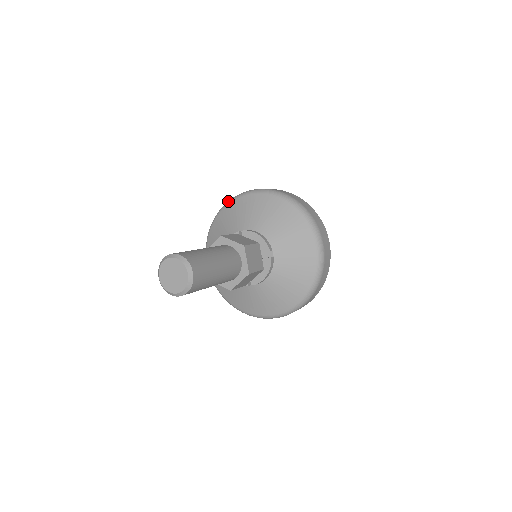
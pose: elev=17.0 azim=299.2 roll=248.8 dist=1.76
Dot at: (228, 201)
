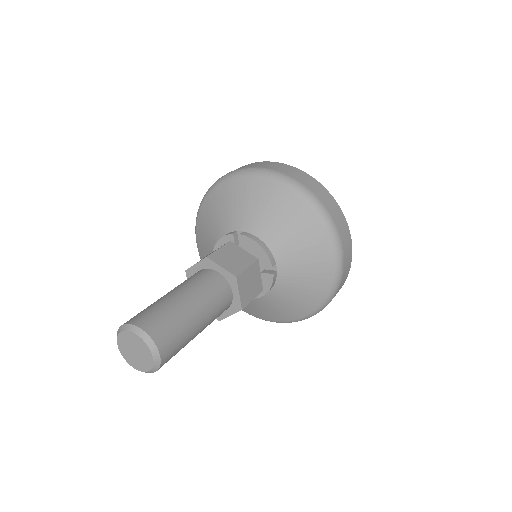
Dot at: (222, 177)
